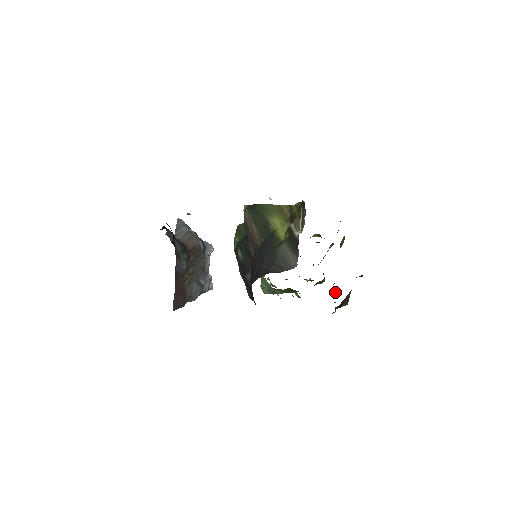
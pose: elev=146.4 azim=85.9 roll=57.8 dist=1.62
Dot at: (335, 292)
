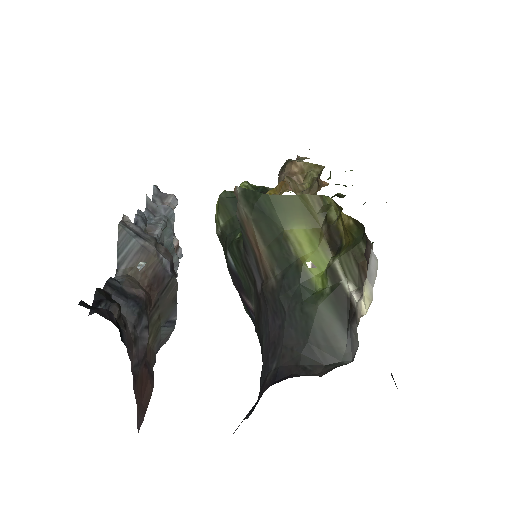
Dot at: occluded
